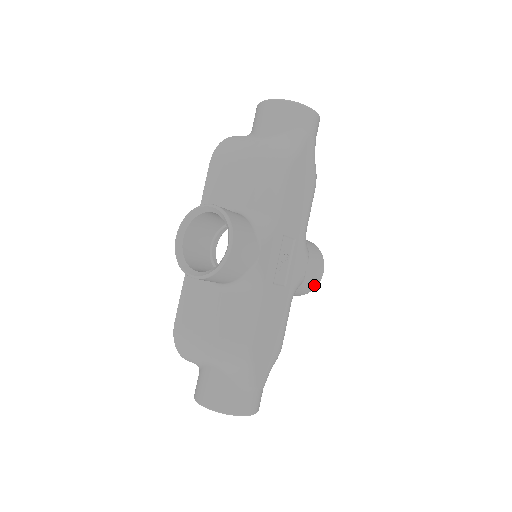
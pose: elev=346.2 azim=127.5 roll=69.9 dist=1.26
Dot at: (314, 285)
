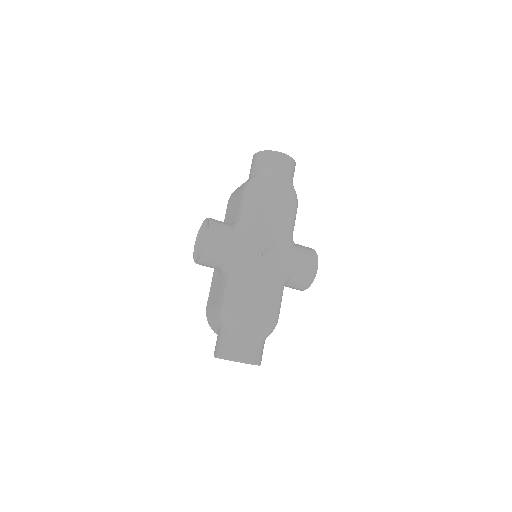
Dot at: (310, 277)
